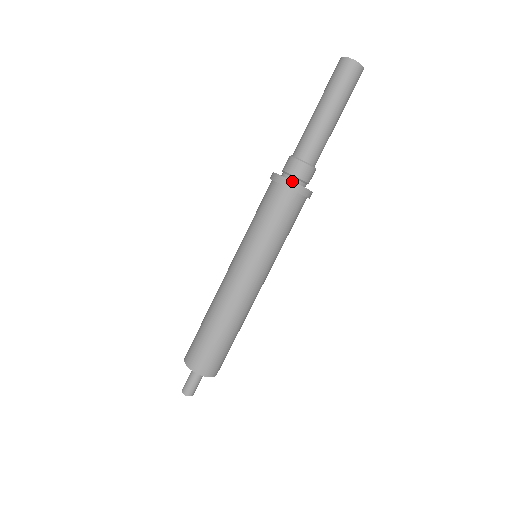
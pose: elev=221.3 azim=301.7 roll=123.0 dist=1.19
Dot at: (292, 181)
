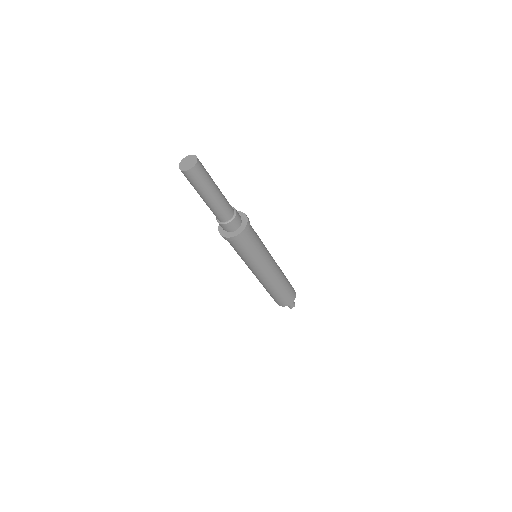
Dot at: (225, 237)
